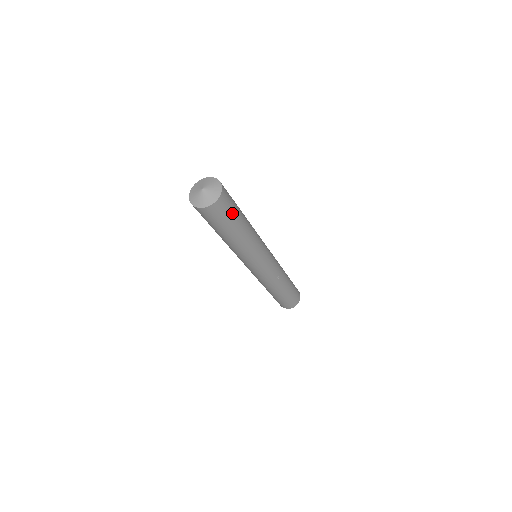
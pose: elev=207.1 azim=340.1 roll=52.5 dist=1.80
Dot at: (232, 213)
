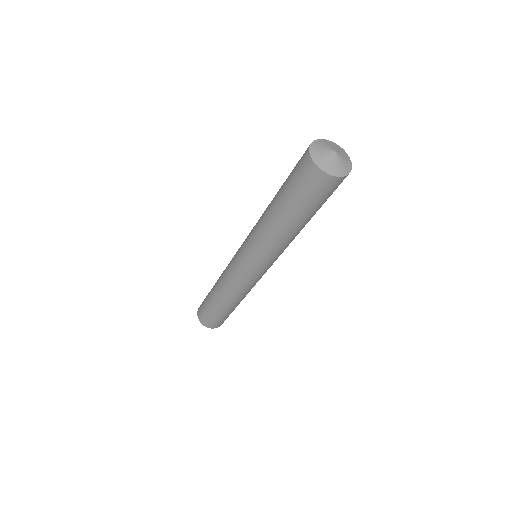
Dot at: (316, 202)
